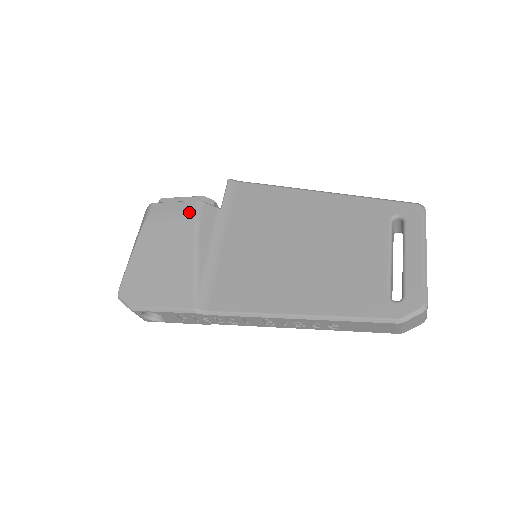
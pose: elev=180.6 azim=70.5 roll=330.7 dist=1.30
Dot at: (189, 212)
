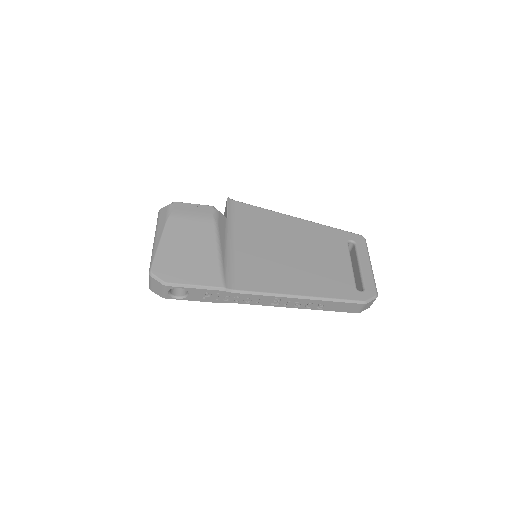
Dot at: (209, 216)
